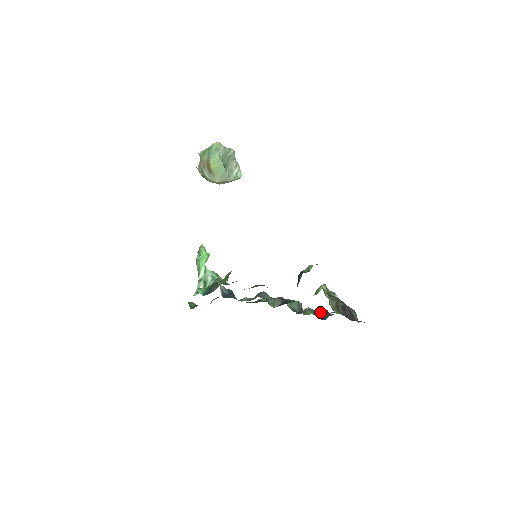
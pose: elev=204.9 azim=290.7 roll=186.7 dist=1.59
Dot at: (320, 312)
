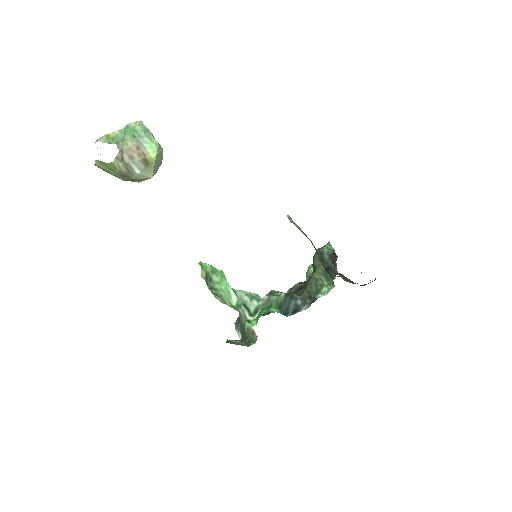
Dot at: occluded
